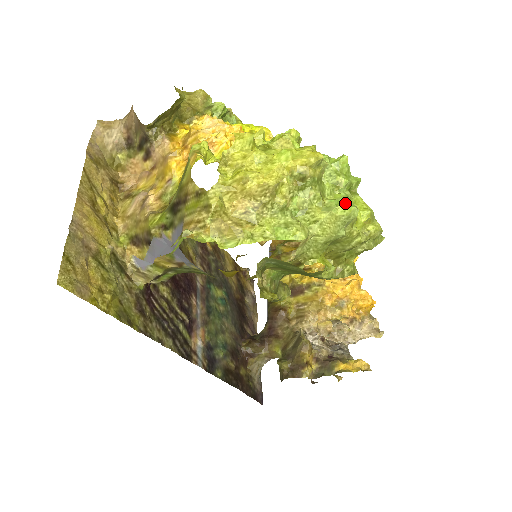
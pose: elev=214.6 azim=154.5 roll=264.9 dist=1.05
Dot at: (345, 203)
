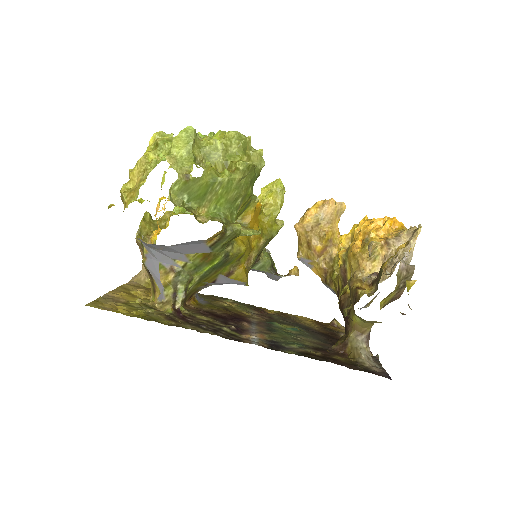
Dot at: occluded
